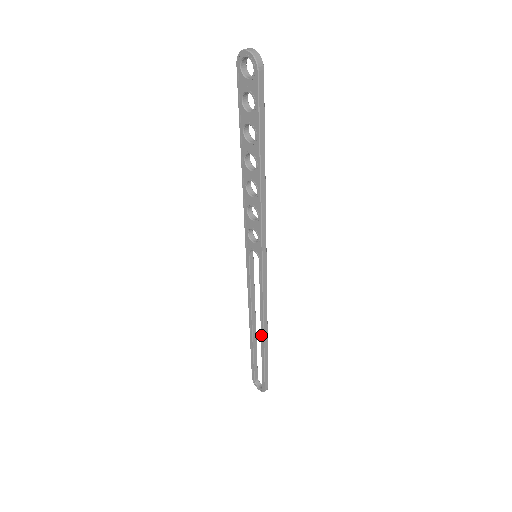
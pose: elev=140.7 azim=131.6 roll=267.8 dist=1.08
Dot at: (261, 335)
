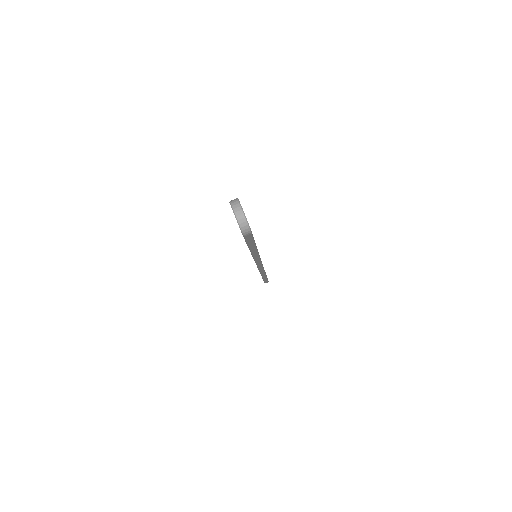
Dot at: occluded
